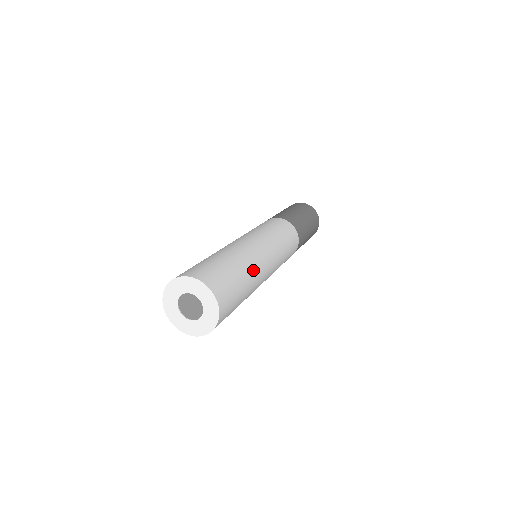
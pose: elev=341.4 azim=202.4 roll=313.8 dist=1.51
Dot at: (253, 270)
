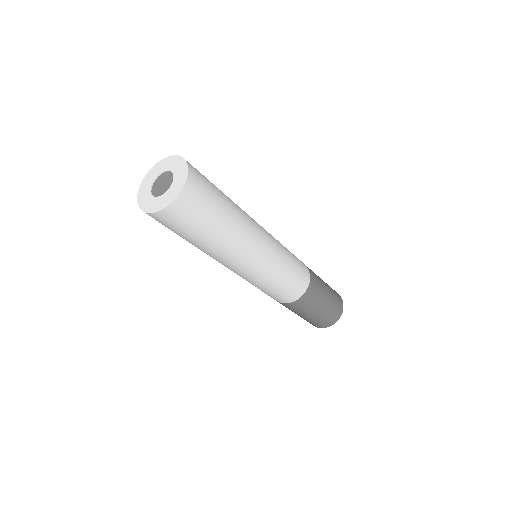
Dot at: (239, 208)
